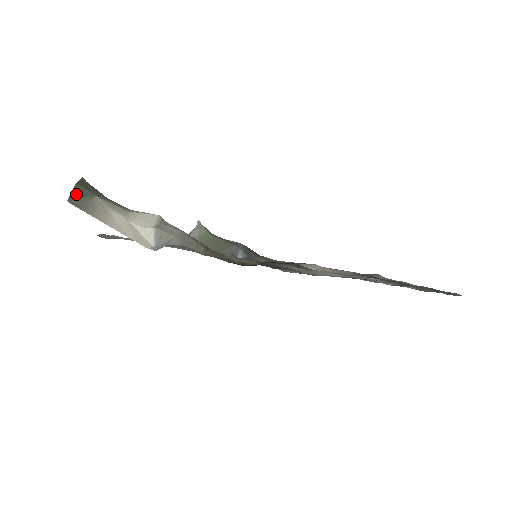
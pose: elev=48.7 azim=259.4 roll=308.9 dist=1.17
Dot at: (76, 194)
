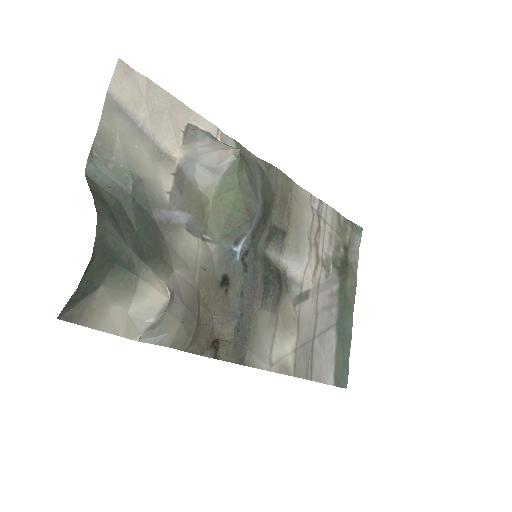
Dot at: (72, 302)
